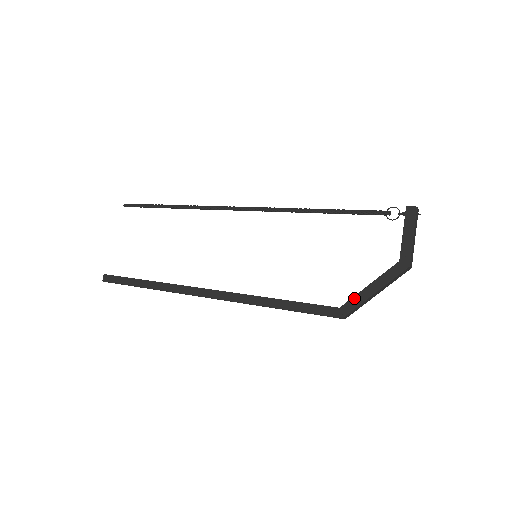
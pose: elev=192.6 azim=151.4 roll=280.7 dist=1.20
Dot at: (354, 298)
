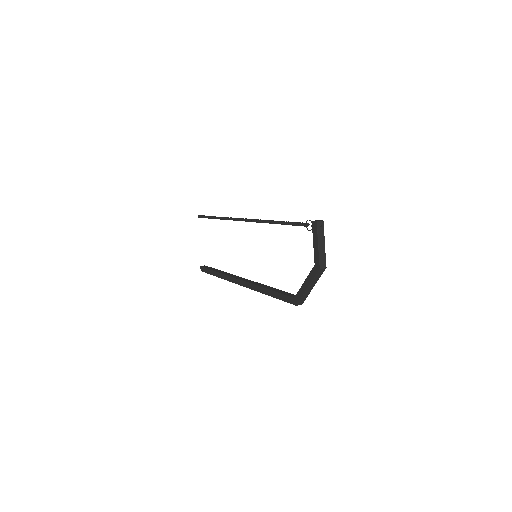
Dot at: (299, 291)
